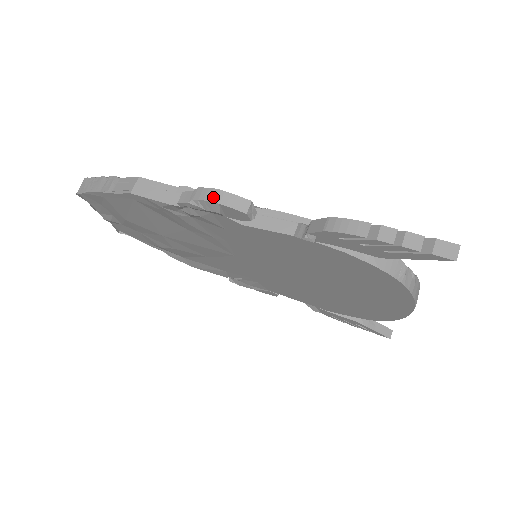
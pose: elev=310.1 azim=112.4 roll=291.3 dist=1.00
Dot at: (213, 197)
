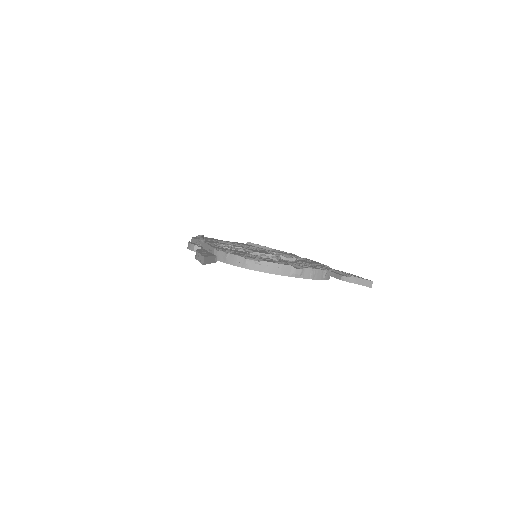
Dot at: (188, 246)
